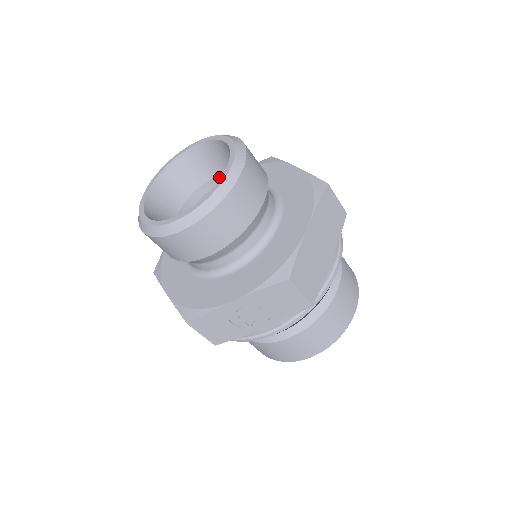
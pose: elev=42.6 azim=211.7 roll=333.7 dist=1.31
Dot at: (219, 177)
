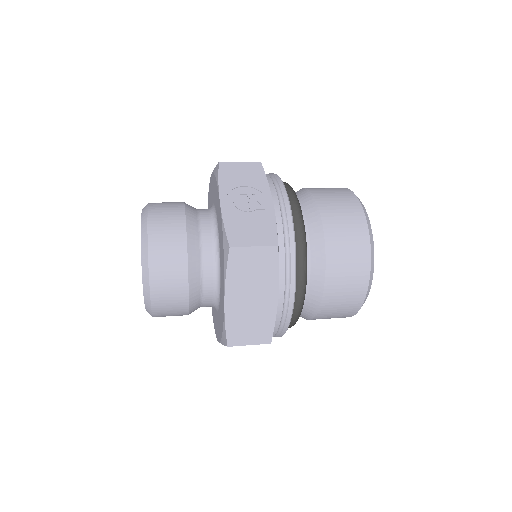
Dot at: occluded
